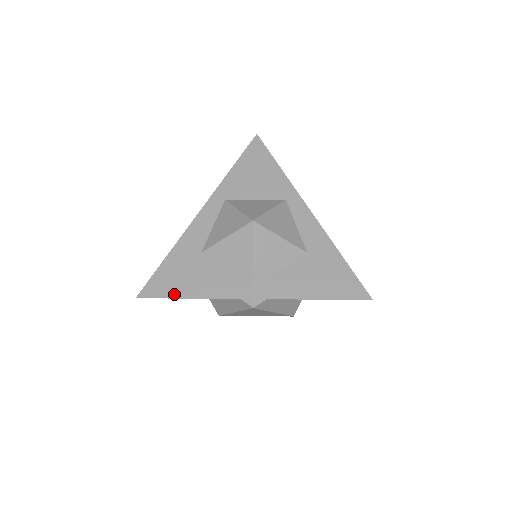
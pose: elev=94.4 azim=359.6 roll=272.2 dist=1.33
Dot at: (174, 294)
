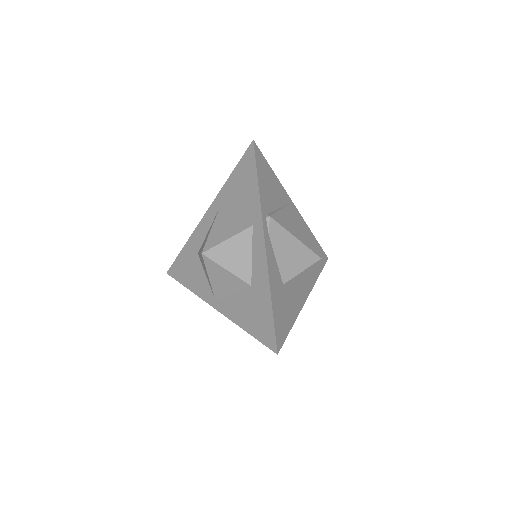
Dot at: (181, 280)
